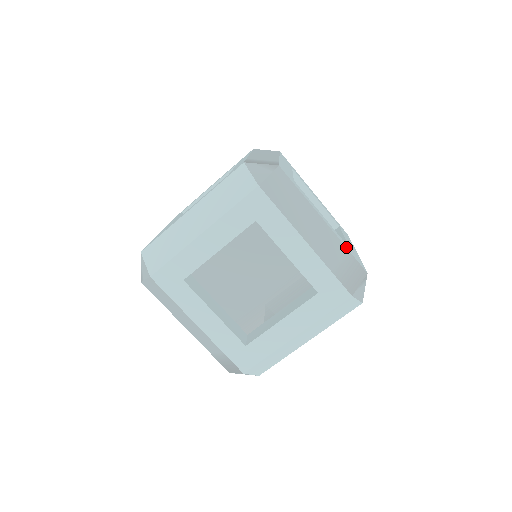
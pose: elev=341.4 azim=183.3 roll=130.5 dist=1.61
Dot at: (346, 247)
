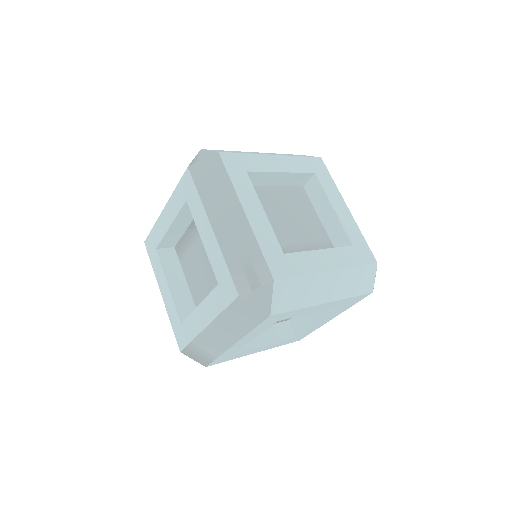
Dot at: occluded
